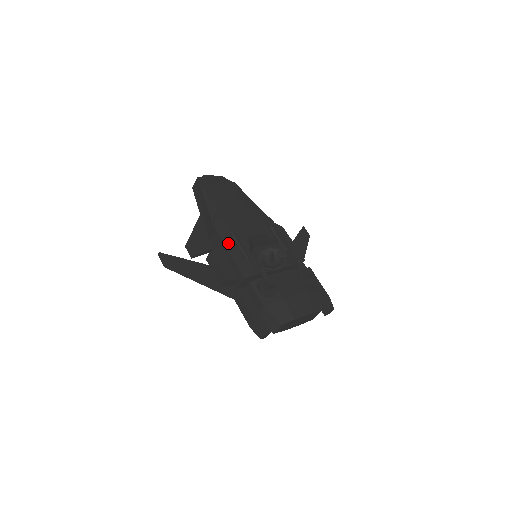
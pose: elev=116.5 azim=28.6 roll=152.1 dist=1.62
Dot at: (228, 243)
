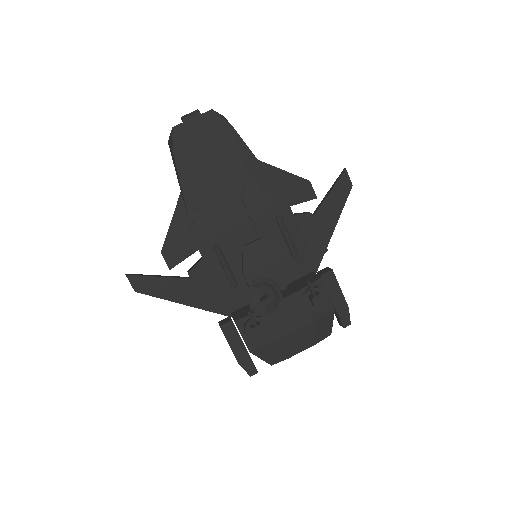
Dot at: (211, 262)
